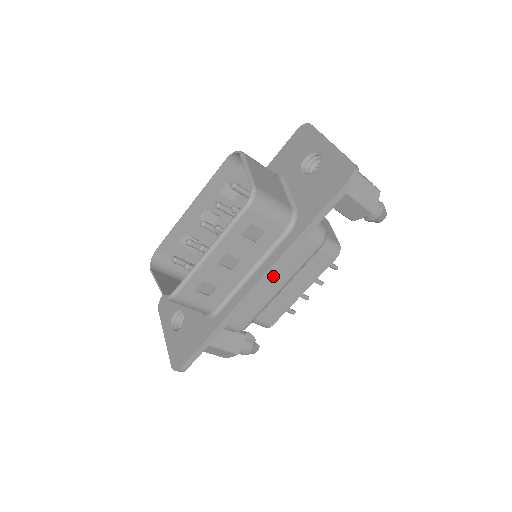
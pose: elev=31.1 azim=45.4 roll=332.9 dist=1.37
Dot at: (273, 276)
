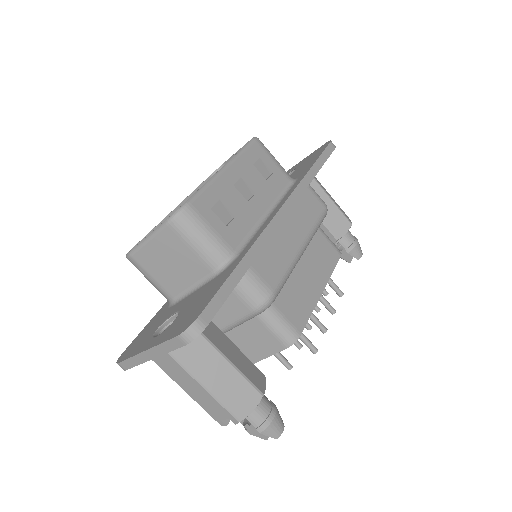
Dot at: (292, 222)
